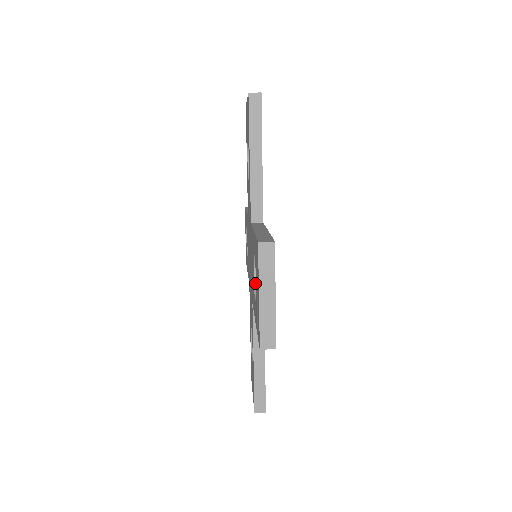
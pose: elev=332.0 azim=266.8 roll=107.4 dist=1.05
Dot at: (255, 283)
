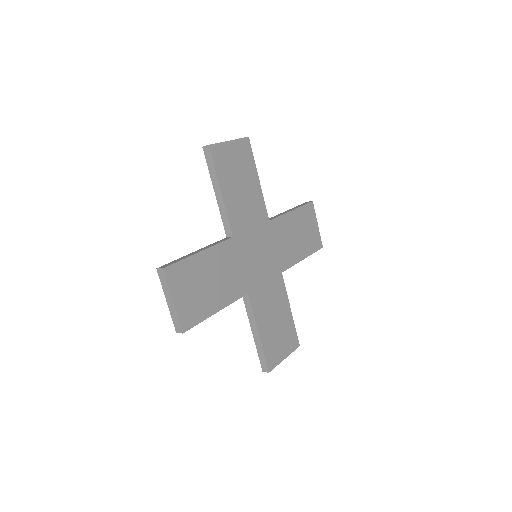
Dot at: occluded
